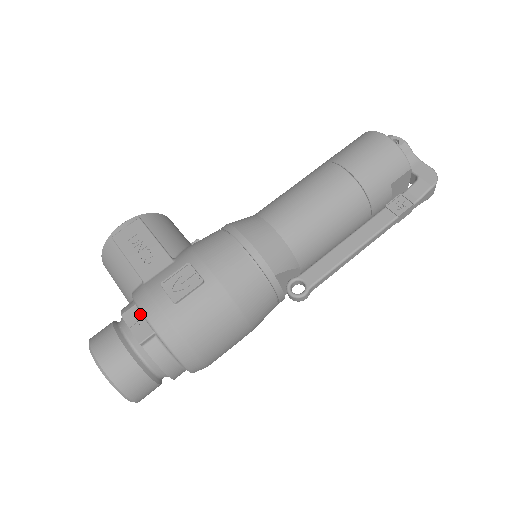
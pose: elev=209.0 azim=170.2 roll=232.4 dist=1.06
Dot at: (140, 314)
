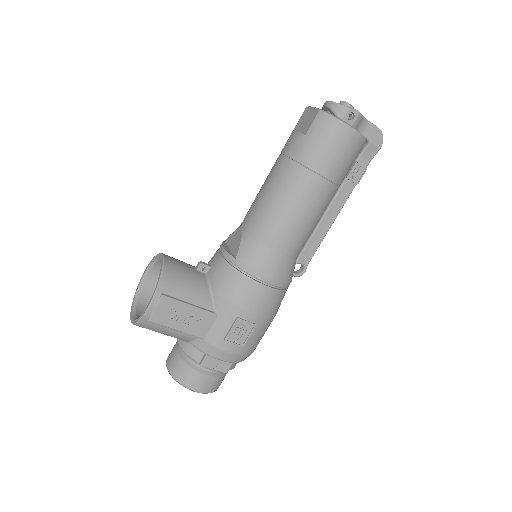
Dot at: (215, 359)
